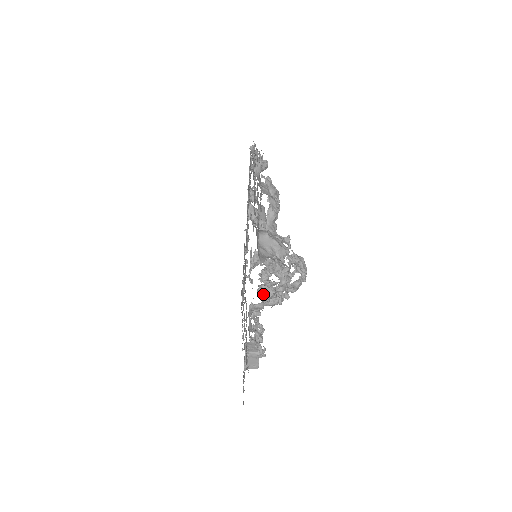
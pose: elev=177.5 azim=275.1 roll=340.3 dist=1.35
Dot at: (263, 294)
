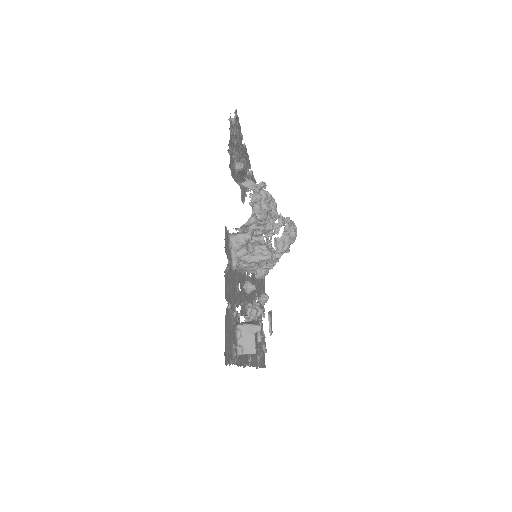
Dot at: (249, 243)
